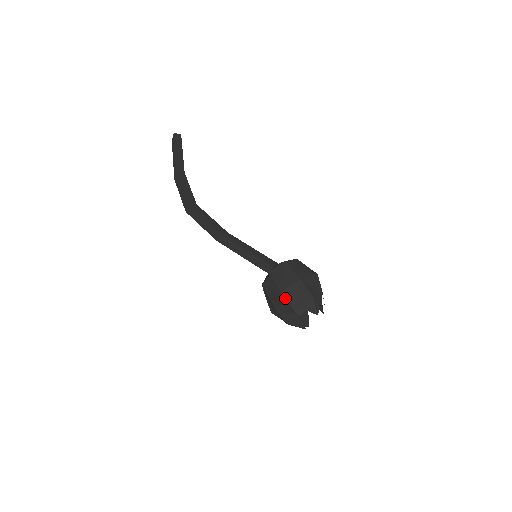
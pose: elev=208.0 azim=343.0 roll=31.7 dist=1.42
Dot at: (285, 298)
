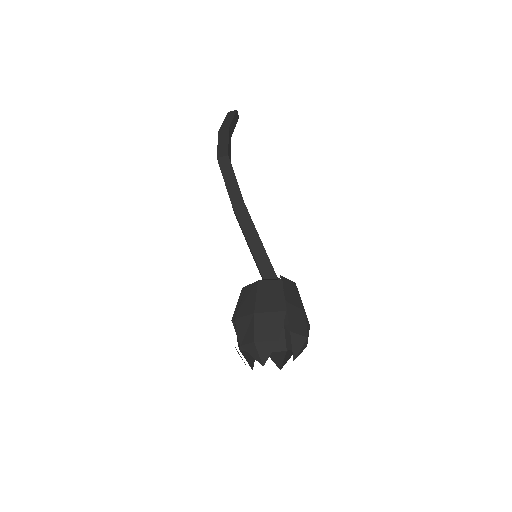
Dot at: (285, 311)
